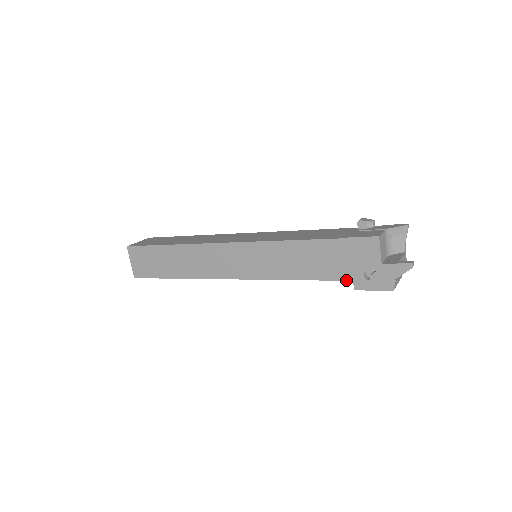
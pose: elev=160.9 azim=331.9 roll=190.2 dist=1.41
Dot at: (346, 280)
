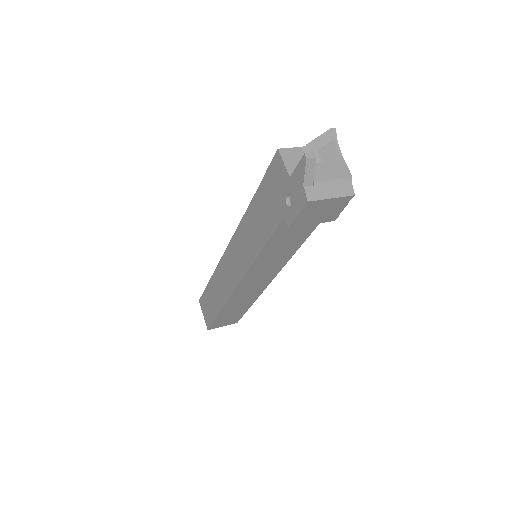
Dot at: (280, 221)
